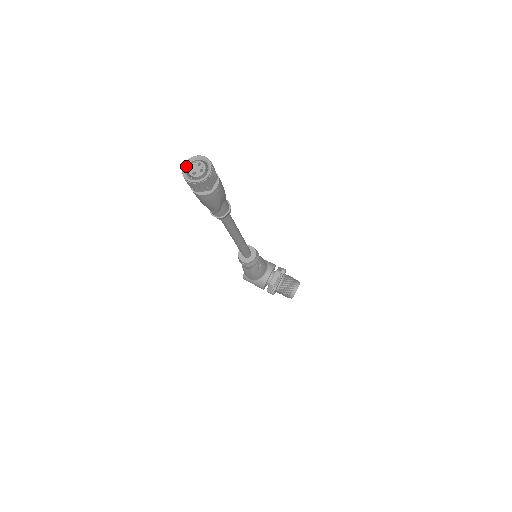
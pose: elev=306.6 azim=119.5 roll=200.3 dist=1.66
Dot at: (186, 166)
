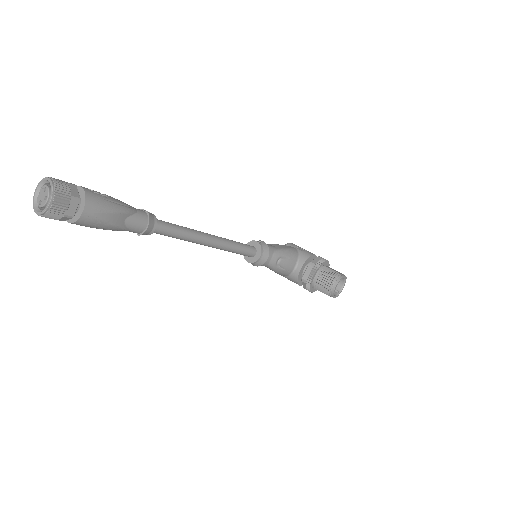
Dot at: (37, 193)
